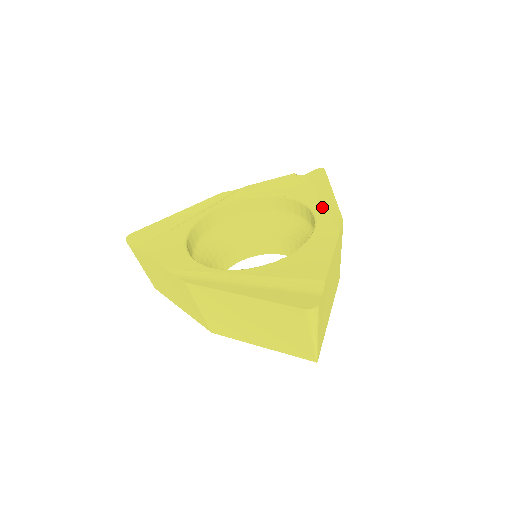
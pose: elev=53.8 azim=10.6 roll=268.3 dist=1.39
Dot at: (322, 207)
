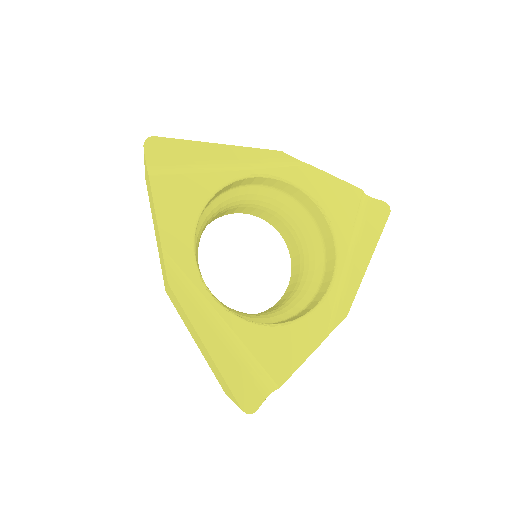
Dot at: (347, 274)
